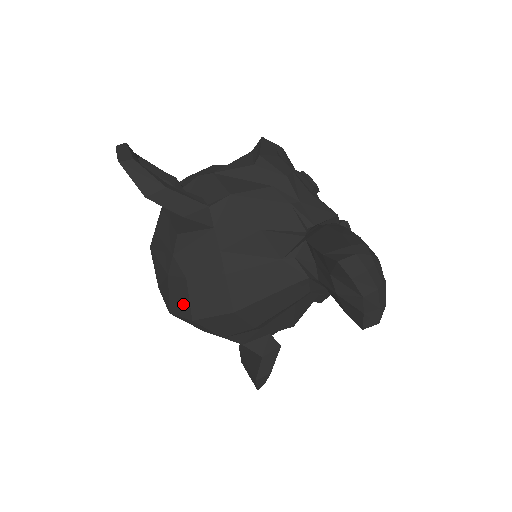
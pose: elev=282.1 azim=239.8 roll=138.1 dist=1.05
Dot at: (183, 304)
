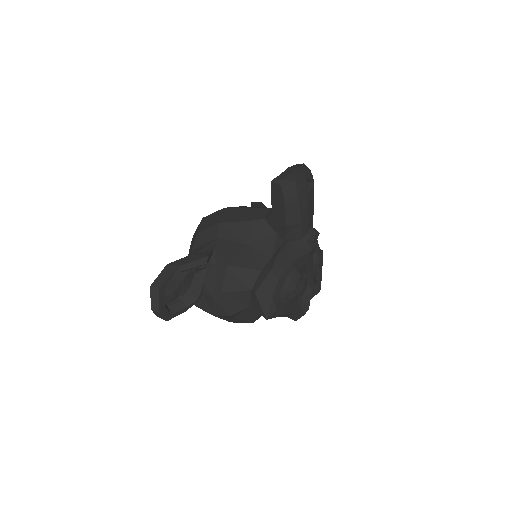
Dot at: occluded
